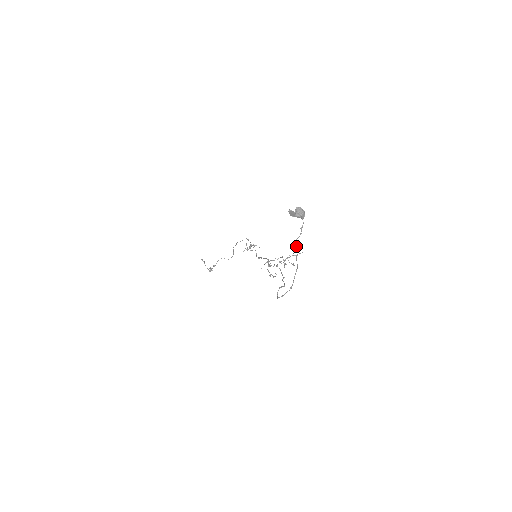
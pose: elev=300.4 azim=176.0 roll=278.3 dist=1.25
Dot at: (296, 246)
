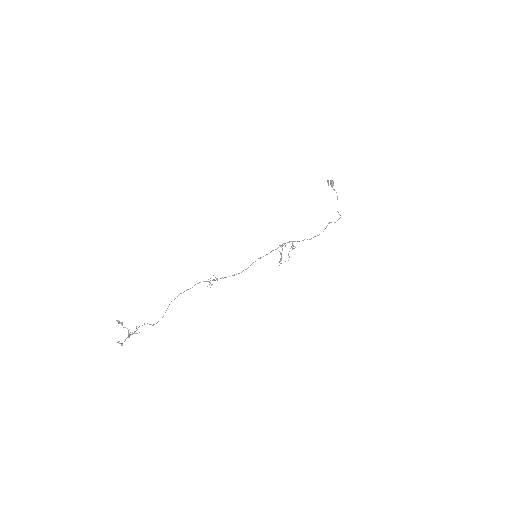
Dot at: occluded
